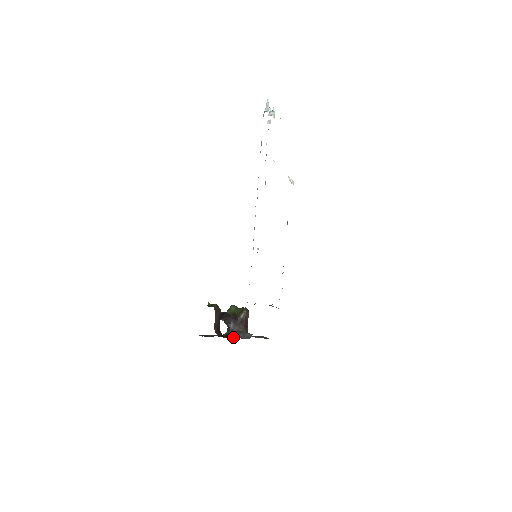
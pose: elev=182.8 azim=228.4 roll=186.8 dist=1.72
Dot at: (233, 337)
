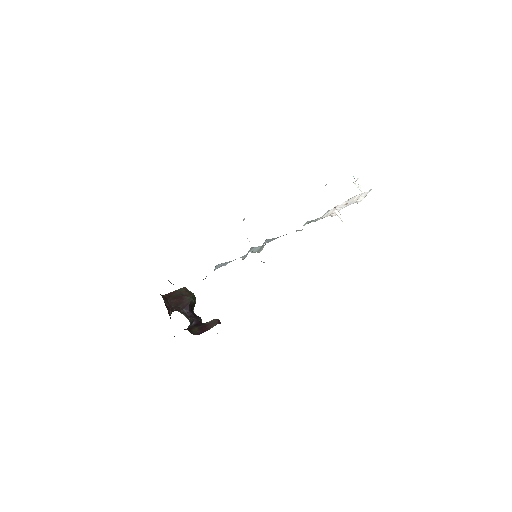
Dot at: occluded
